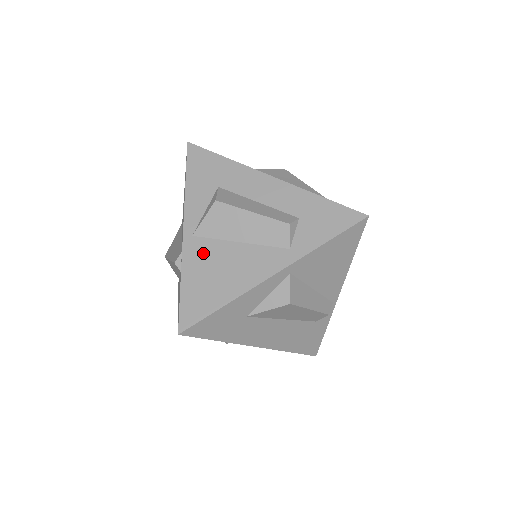
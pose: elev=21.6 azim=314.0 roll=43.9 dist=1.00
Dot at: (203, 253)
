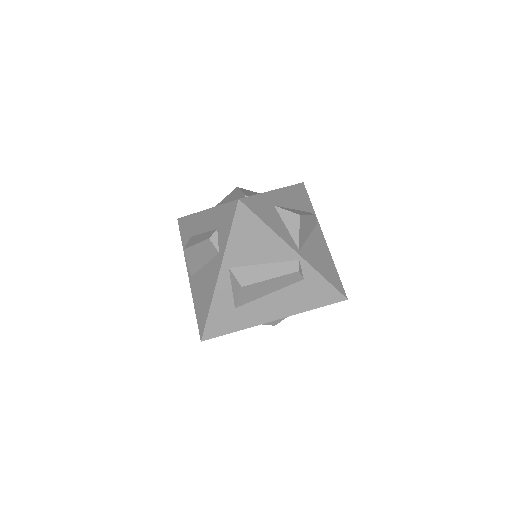
Dot at: (196, 284)
